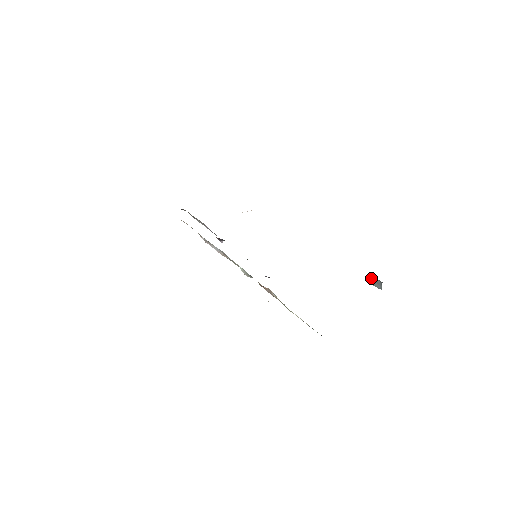
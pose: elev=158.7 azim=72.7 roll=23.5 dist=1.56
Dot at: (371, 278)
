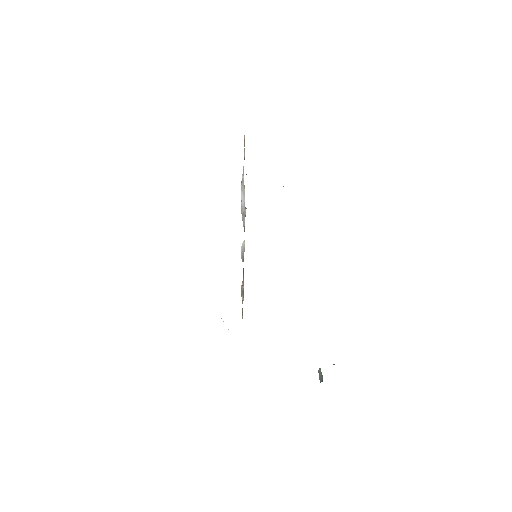
Dot at: (320, 369)
